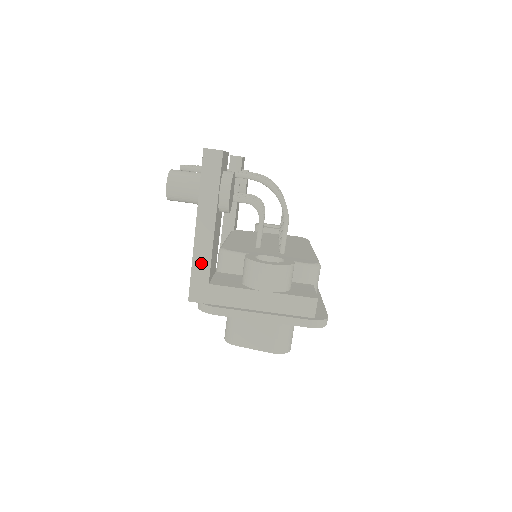
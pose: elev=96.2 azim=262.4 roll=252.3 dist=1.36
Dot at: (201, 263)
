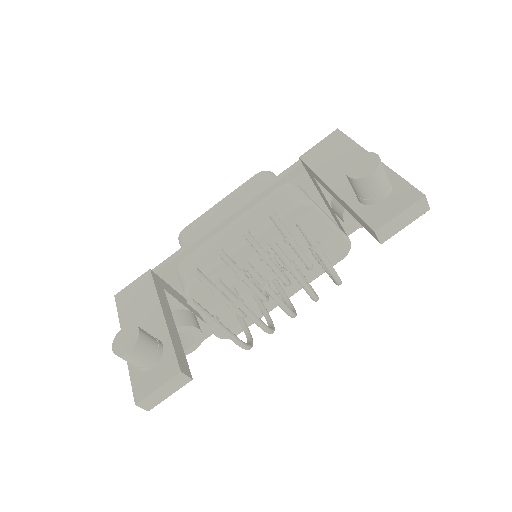
Dot at: occluded
